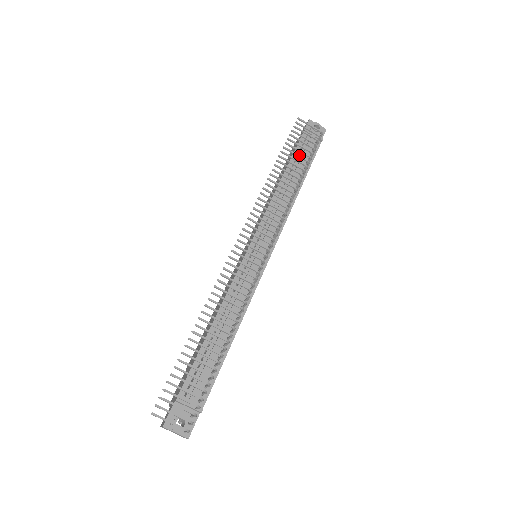
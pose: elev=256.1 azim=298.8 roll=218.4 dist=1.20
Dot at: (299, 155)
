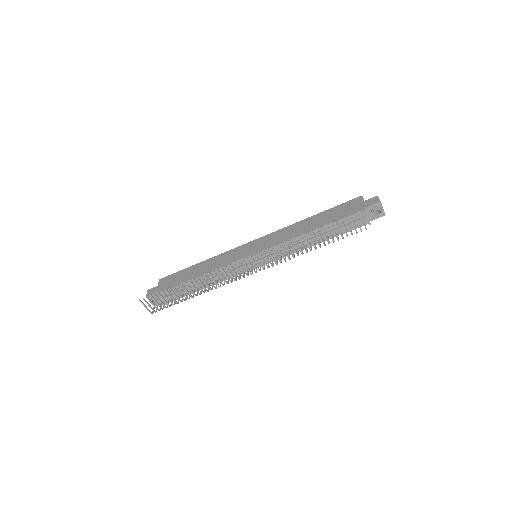
Dot at: (331, 235)
